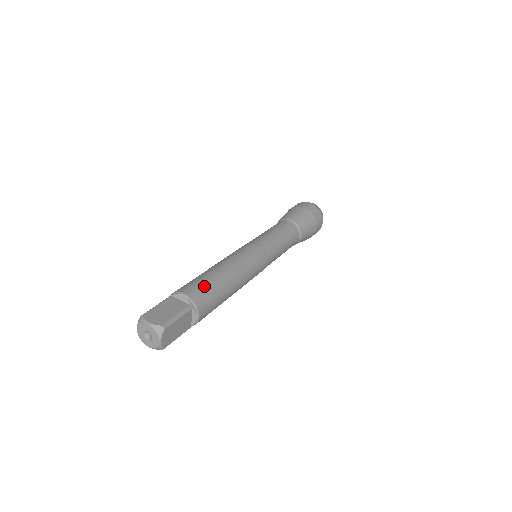
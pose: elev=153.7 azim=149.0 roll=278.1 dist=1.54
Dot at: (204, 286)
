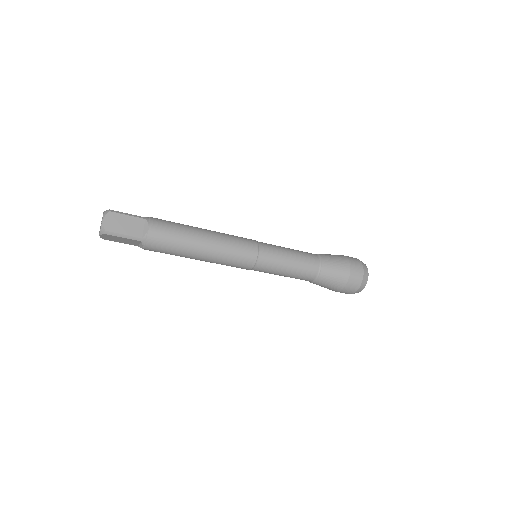
Dot at: (170, 221)
